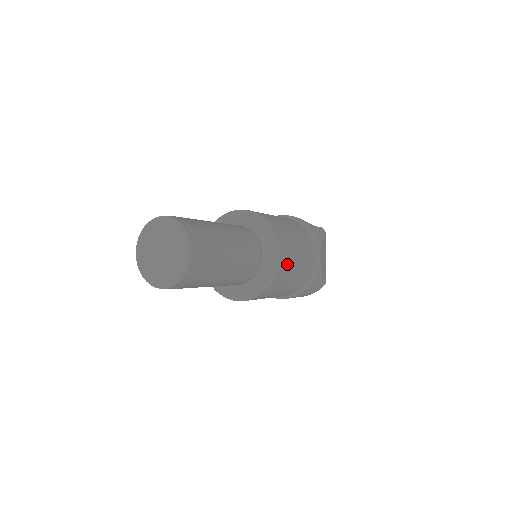
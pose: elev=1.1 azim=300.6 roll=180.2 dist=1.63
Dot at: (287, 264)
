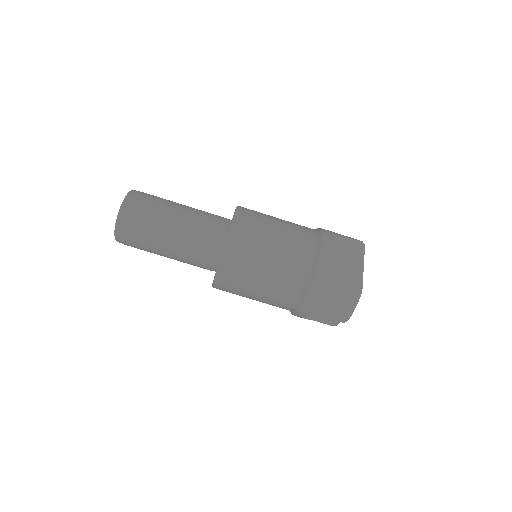
Dot at: (250, 233)
